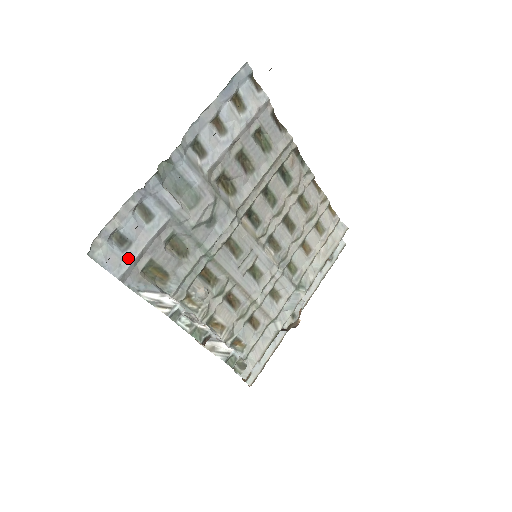
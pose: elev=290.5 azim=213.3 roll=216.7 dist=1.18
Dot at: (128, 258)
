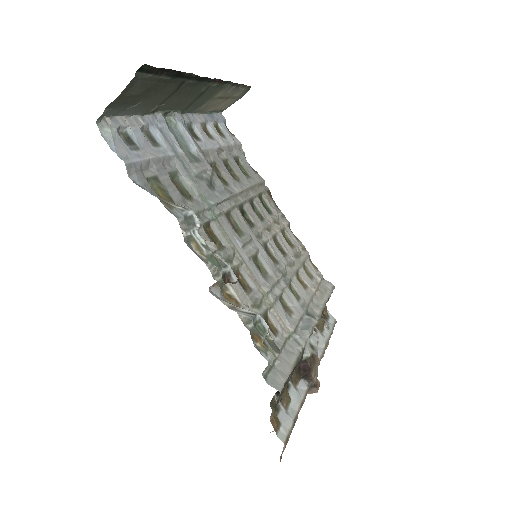
Dot at: (135, 156)
